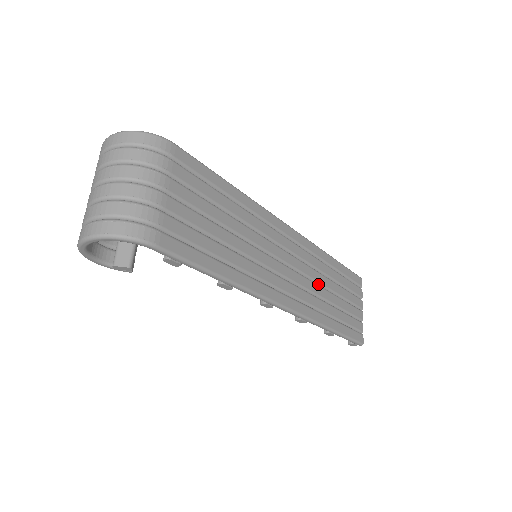
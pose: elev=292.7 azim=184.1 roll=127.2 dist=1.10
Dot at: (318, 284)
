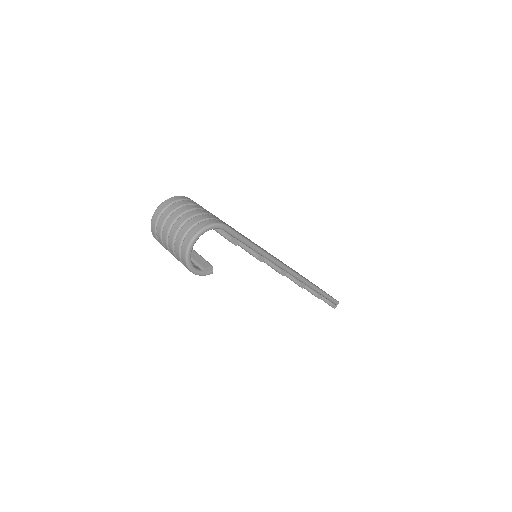
Dot at: occluded
